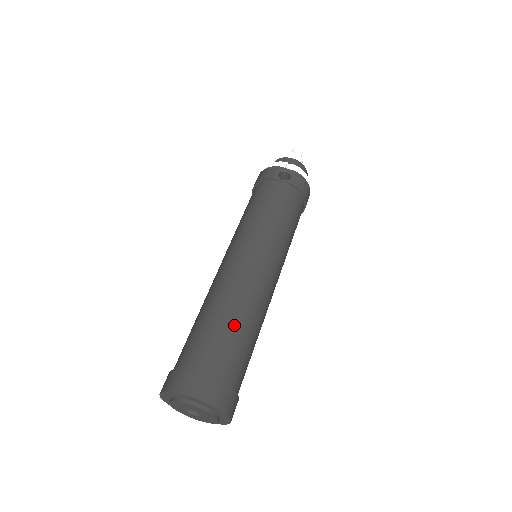
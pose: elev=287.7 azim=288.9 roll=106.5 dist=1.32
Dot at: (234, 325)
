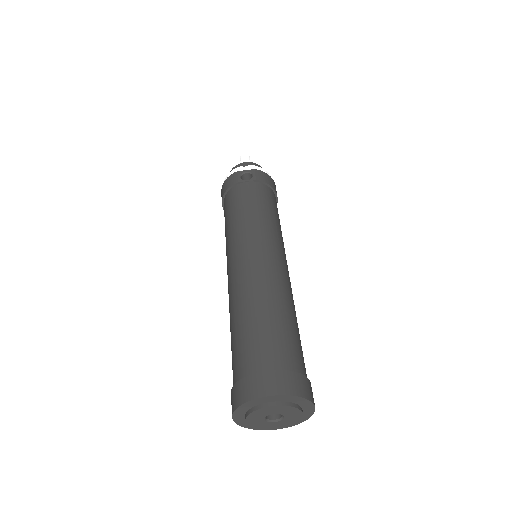
Dot at: (272, 316)
